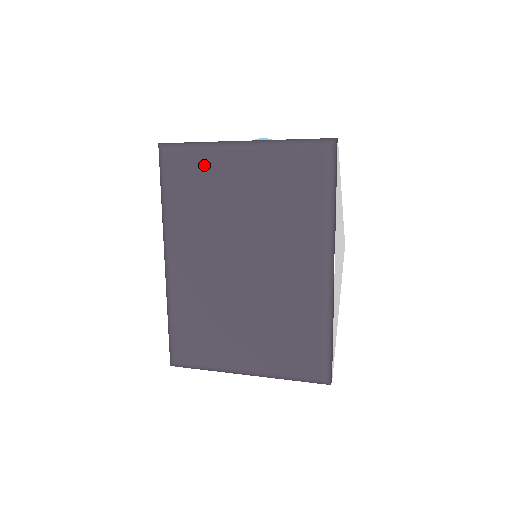
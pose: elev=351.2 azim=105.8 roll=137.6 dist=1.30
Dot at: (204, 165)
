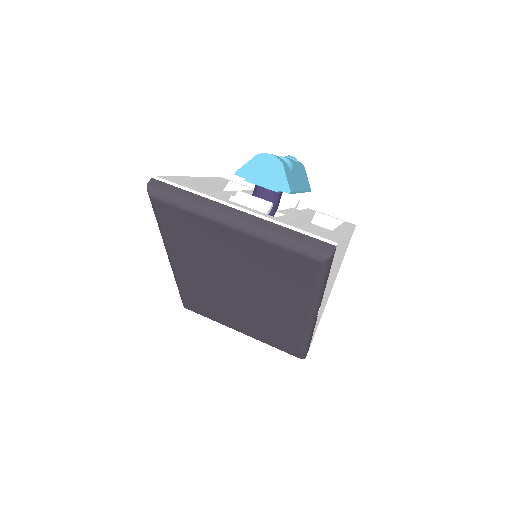
Dot at: (196, 224)
